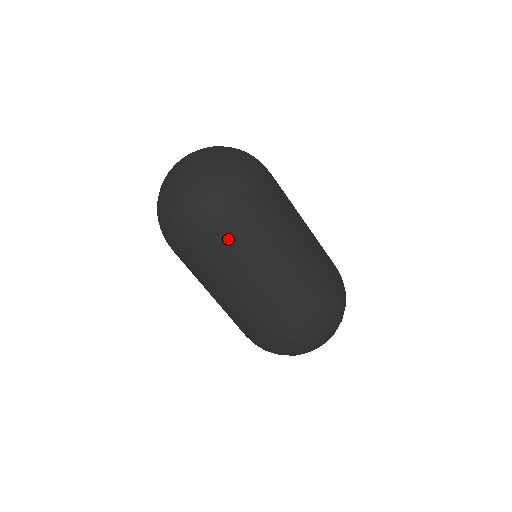
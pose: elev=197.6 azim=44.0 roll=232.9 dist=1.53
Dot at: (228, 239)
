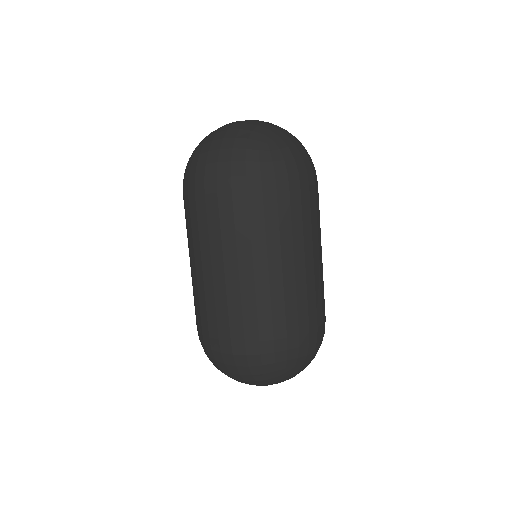
Dot at: (267, 203)
